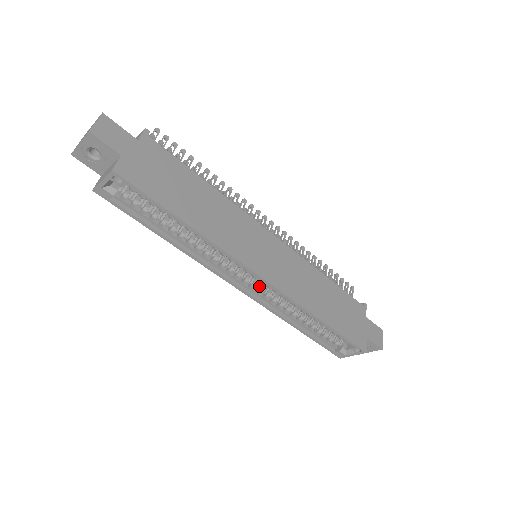
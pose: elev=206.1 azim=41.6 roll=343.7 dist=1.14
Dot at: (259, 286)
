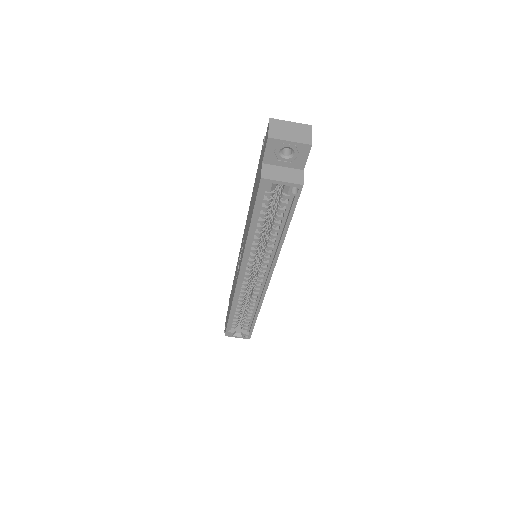
Dot at: (249, 281)
